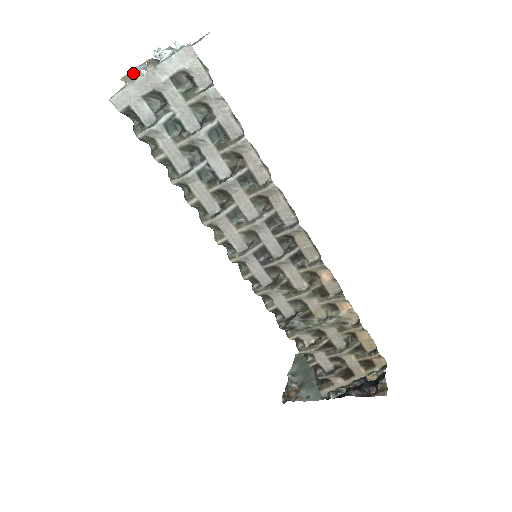
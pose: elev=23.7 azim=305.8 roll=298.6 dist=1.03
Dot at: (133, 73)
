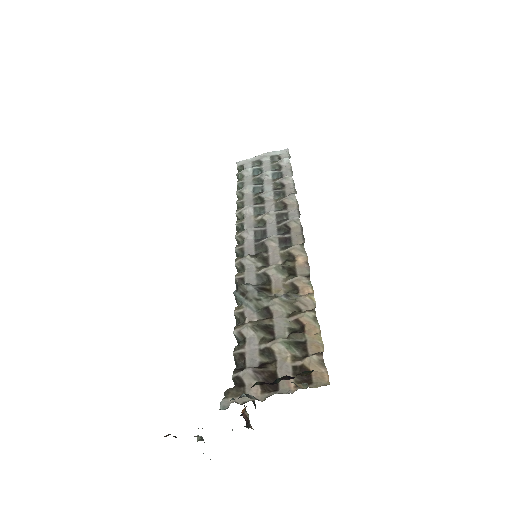
Dot at: occluded
